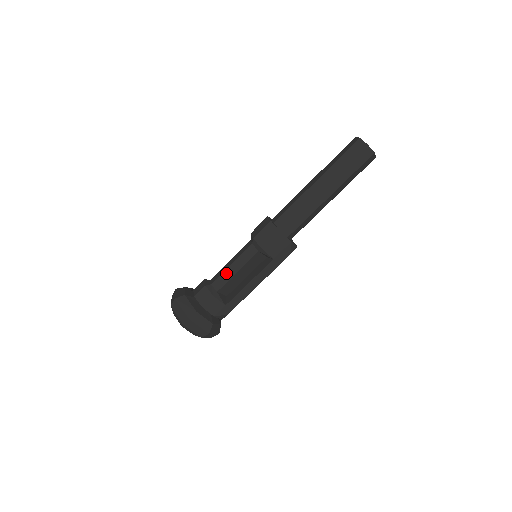
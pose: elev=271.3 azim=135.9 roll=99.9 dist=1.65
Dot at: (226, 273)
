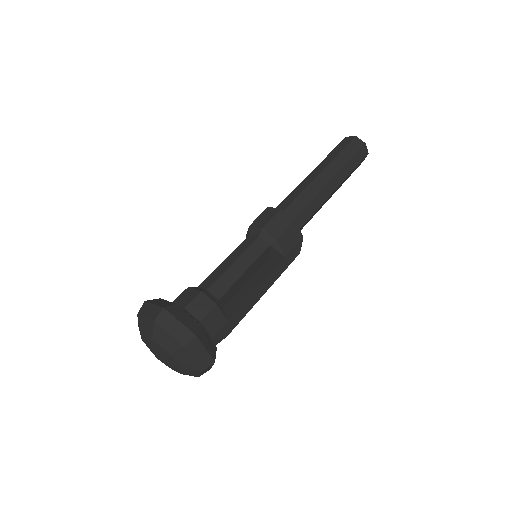
Dot at: (228, 274)
